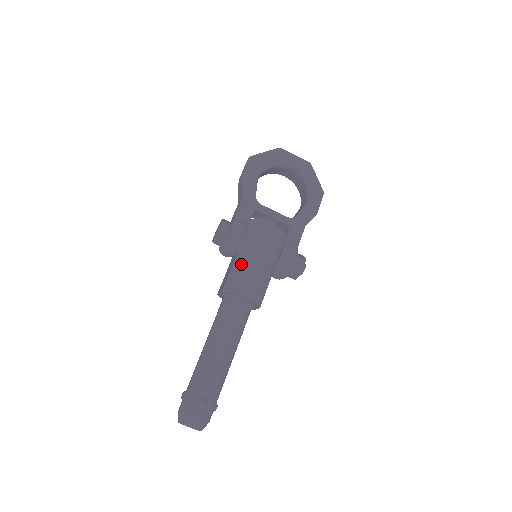
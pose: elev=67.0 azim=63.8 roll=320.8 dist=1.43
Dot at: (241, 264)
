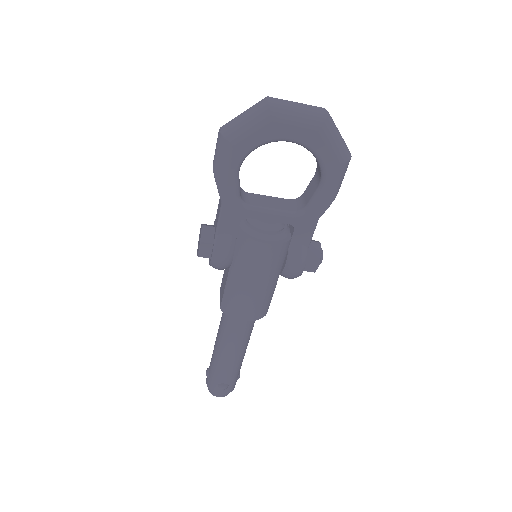
Dot at: (234, 288)
